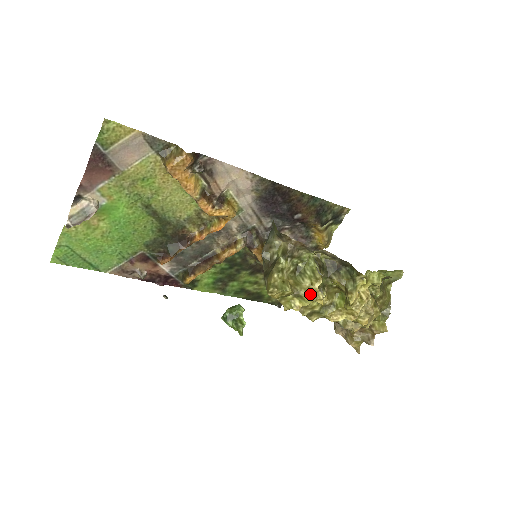
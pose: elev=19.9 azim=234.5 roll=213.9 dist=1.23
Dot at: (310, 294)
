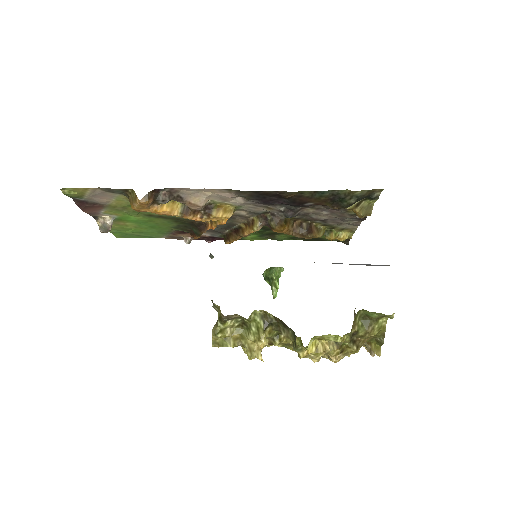
Dot at: (251, 351)
